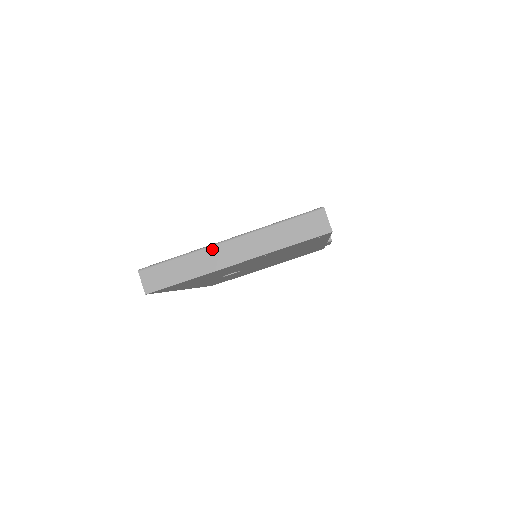
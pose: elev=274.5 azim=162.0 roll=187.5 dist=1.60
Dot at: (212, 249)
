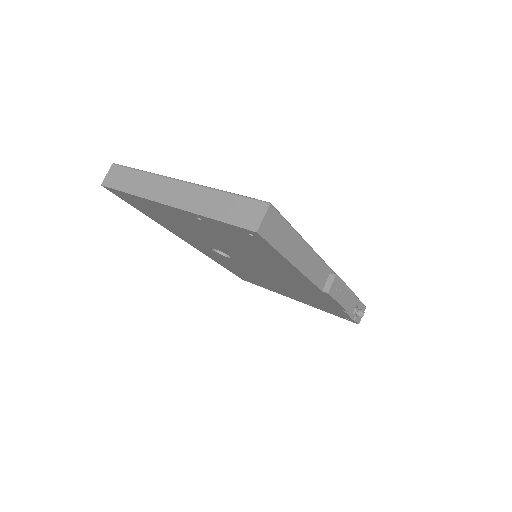
Dot at: (164, 180)
